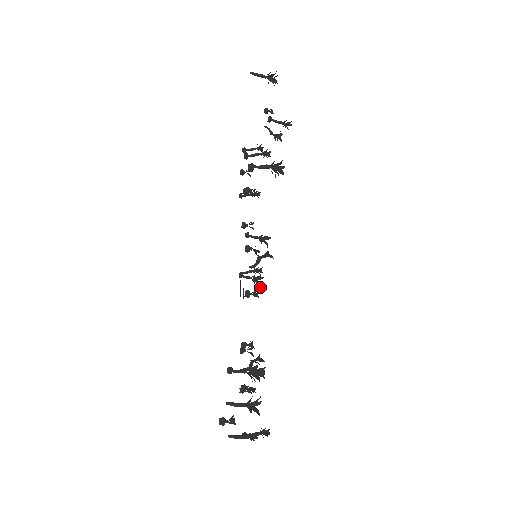
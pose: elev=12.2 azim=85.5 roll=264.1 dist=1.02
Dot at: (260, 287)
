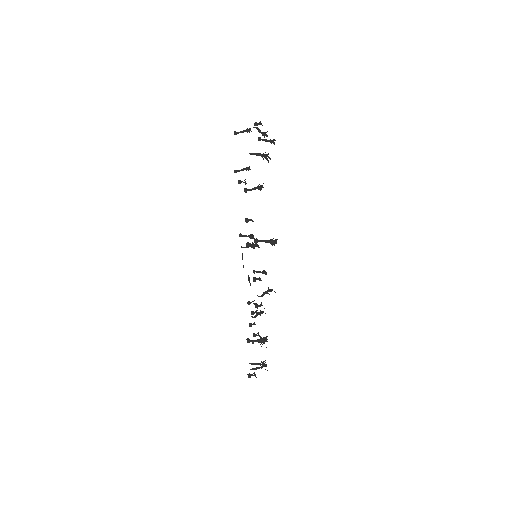
Dot at: occluded
